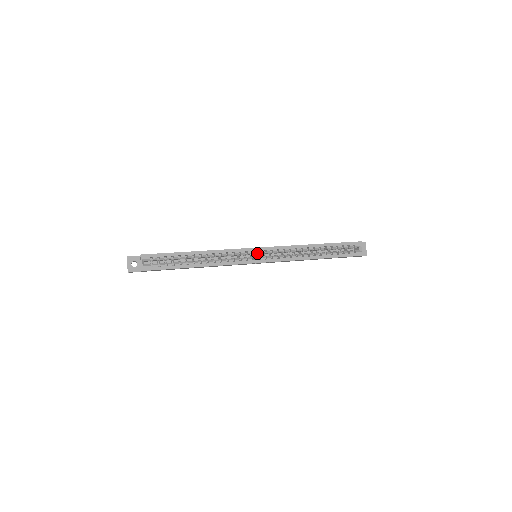
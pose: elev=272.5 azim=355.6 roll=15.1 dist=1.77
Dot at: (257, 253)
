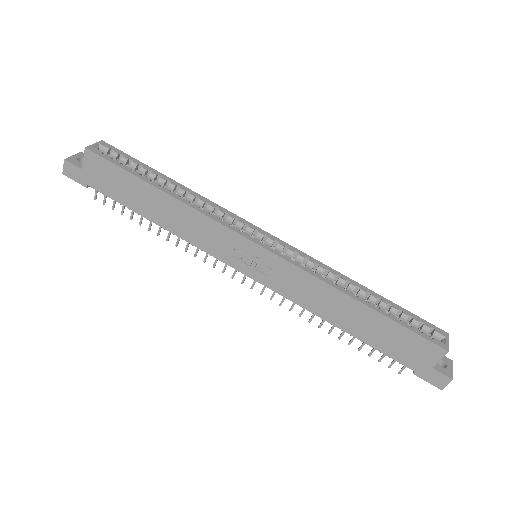
Dot at: (262, 237)
